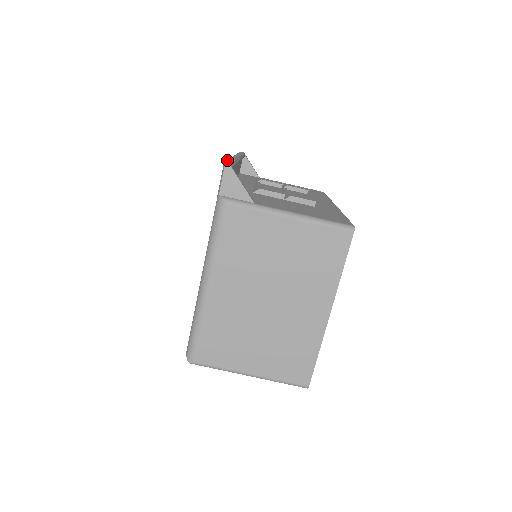
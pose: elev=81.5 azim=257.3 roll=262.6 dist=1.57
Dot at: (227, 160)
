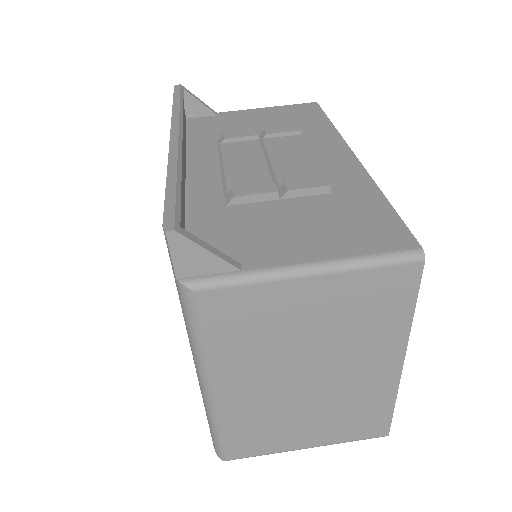
Dot at: occluded
